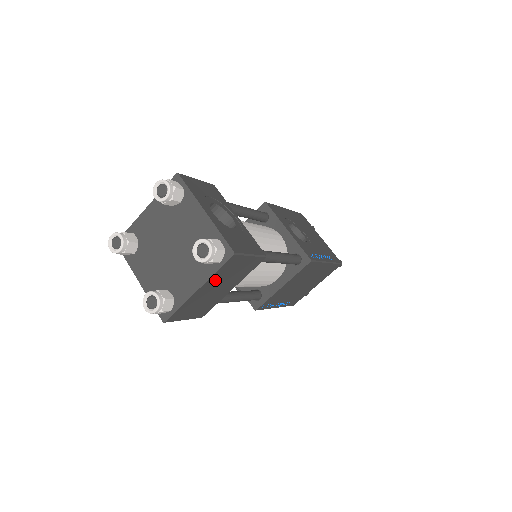
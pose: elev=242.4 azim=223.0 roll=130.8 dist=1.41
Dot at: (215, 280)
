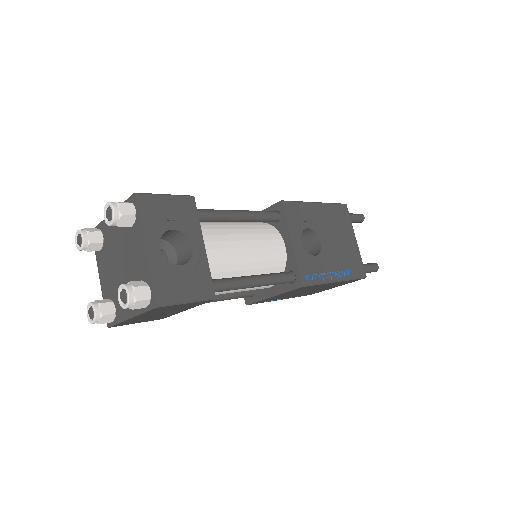
Dot at: (149, 313)
